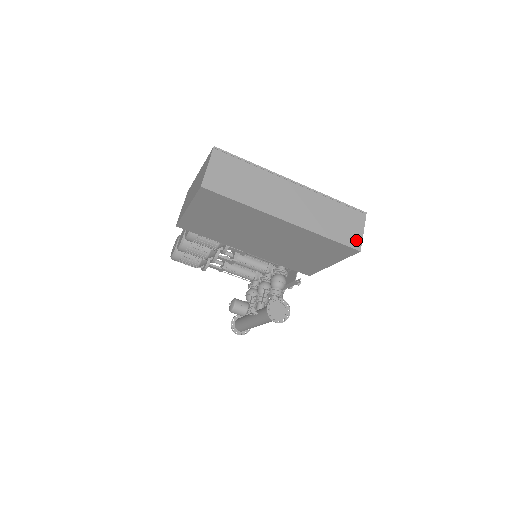
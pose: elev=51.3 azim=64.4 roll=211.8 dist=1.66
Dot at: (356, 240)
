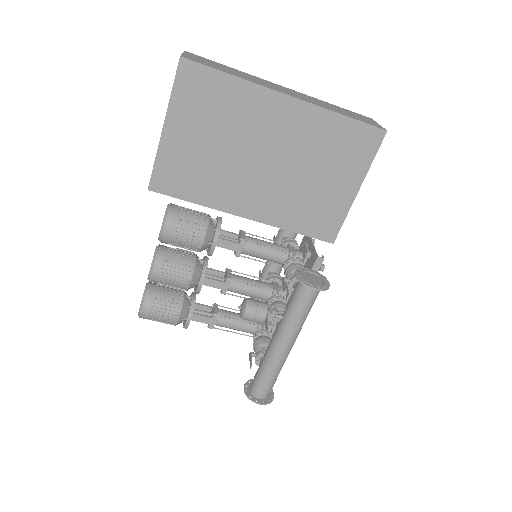
Dot at: (376, 125)
